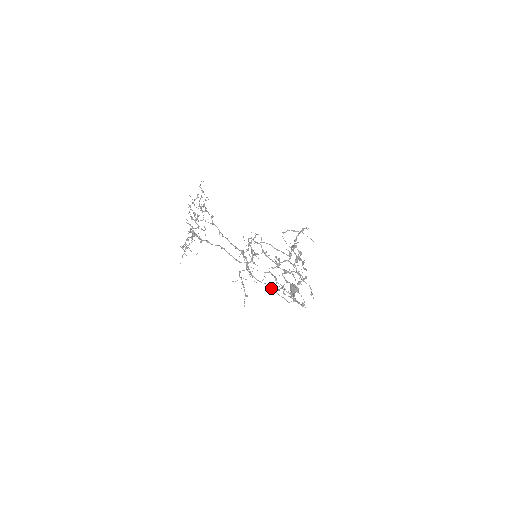
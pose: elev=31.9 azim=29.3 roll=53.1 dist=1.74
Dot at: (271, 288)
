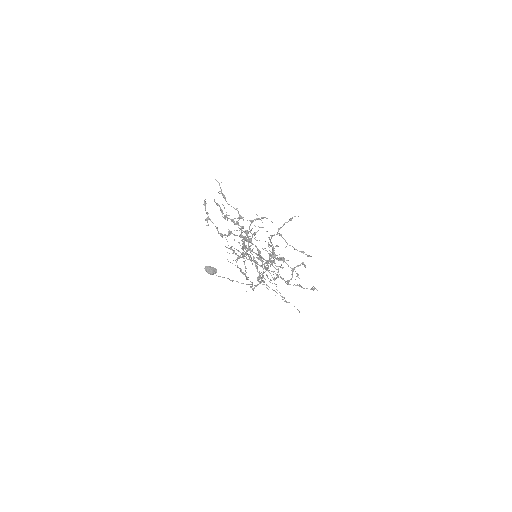
Dot at: occluded
